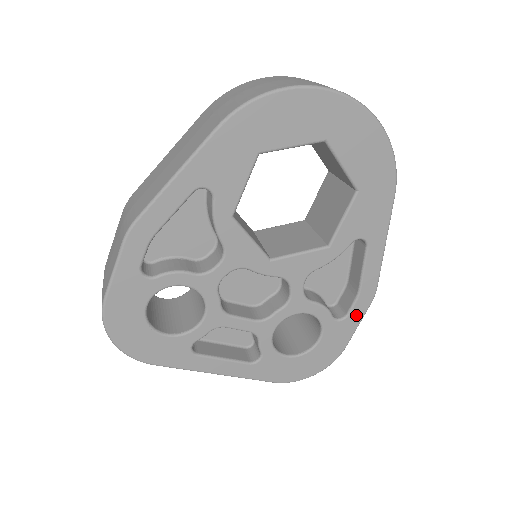
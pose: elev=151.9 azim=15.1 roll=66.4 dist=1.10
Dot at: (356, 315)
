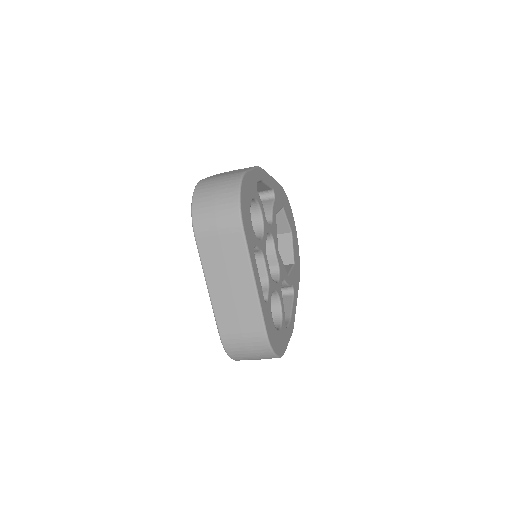
Dot at: (289, 333)
